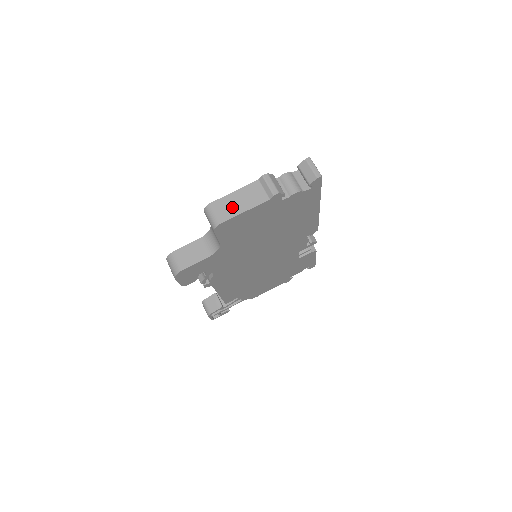
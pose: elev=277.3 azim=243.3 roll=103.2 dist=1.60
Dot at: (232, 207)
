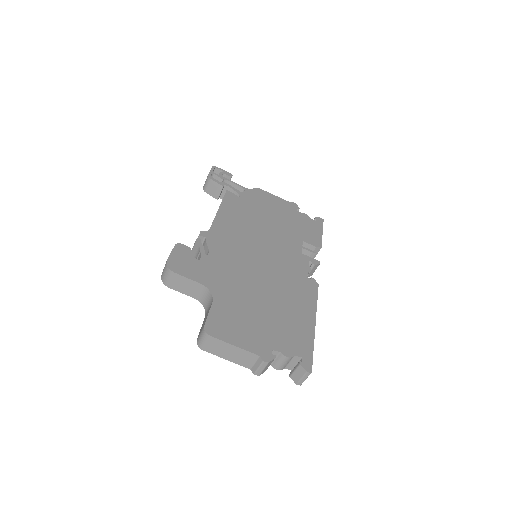
Dot at: (222, 351)
